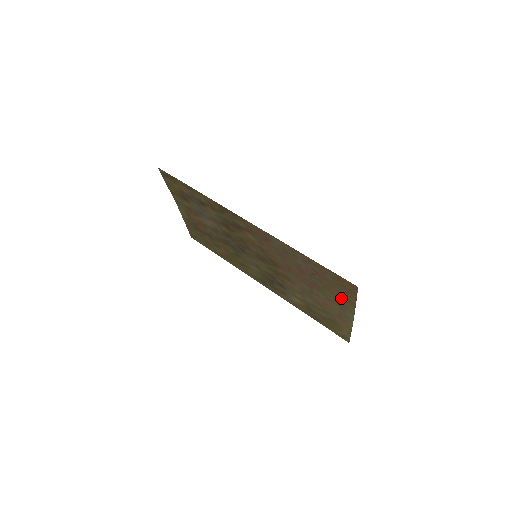
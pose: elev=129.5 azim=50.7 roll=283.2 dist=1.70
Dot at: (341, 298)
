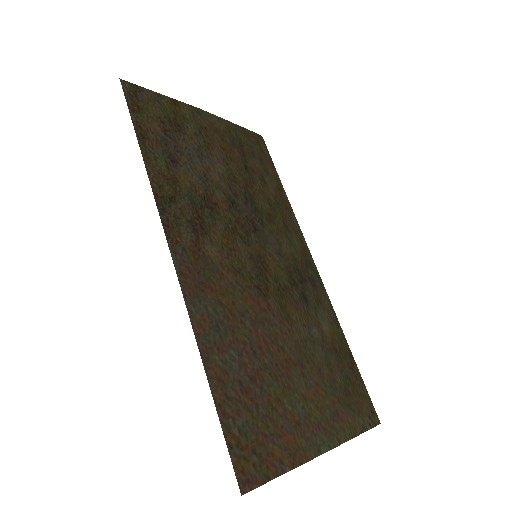
Dot at: (290, 434)
